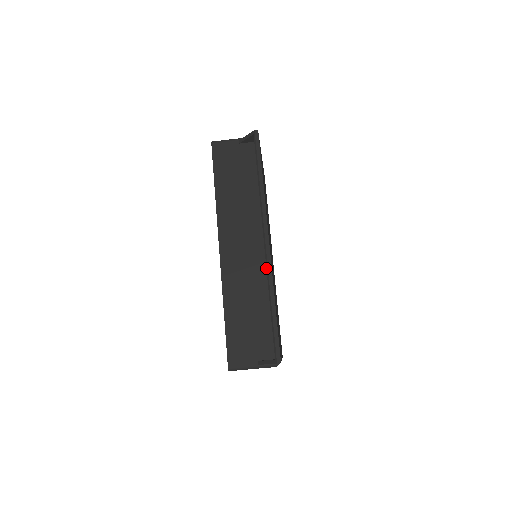
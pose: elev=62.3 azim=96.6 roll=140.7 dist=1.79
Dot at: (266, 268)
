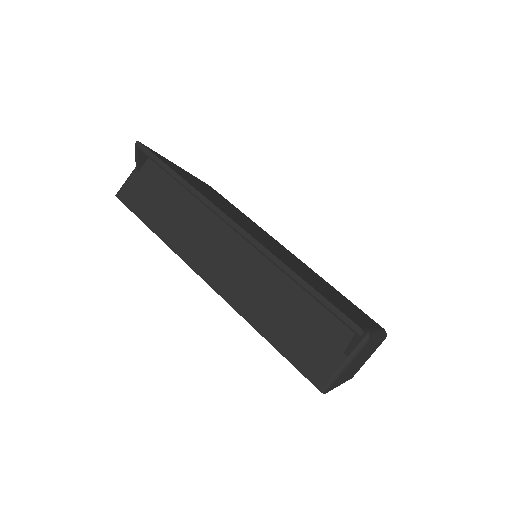
Dot at: occluded
